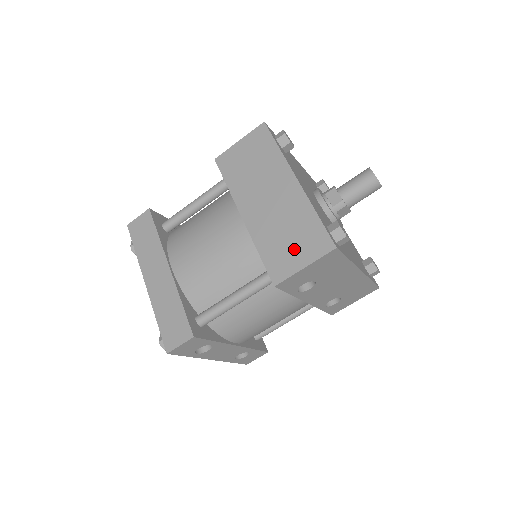
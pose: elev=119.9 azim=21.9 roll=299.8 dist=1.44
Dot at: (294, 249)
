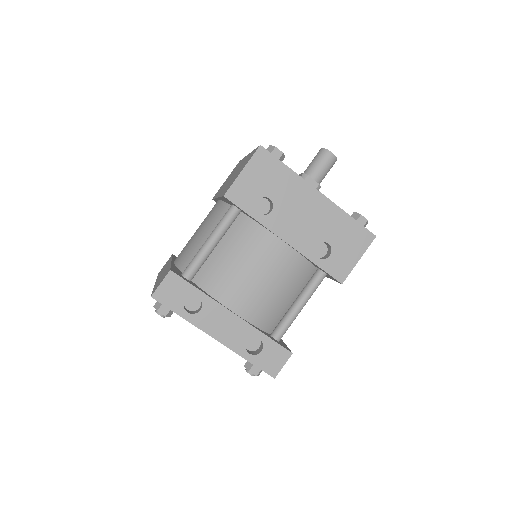
Dot at: occluded
